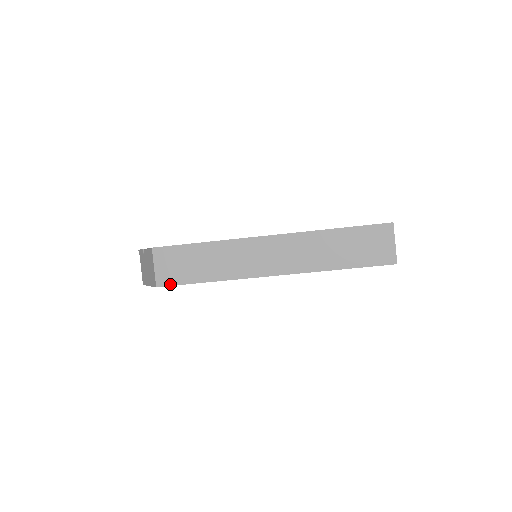
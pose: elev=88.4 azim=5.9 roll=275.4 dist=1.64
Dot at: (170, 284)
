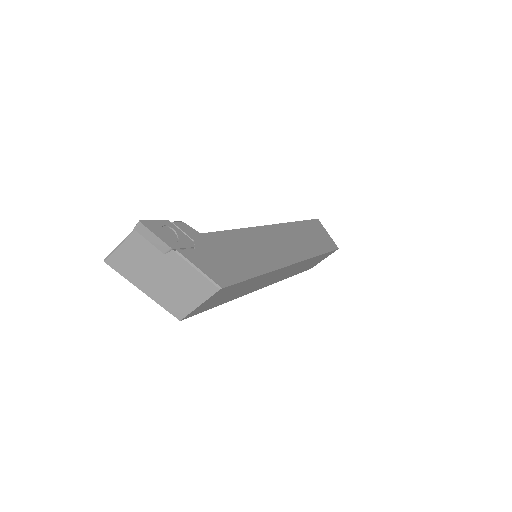
Dot at: (195, 314)
